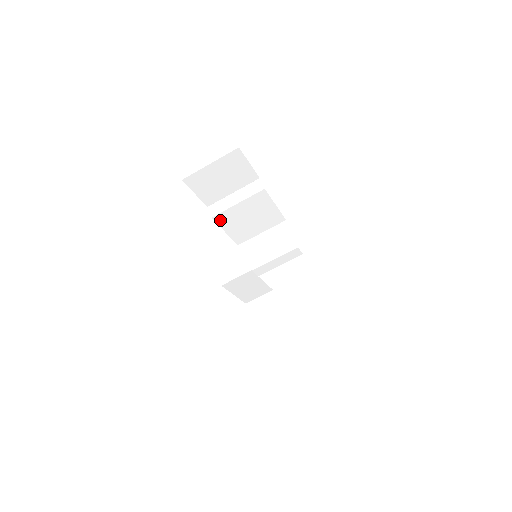
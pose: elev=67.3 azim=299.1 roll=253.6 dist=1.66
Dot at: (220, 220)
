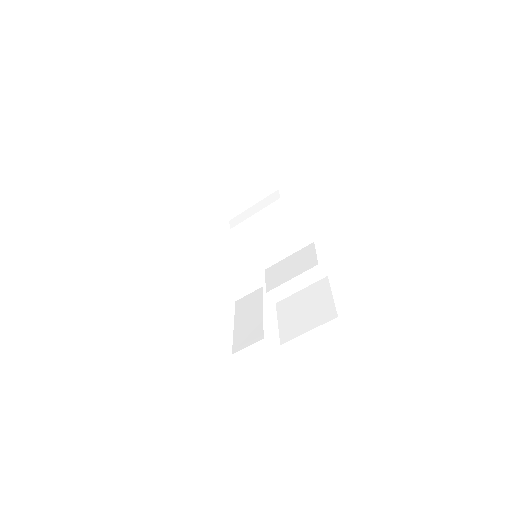
Dot at: (240, 234)
